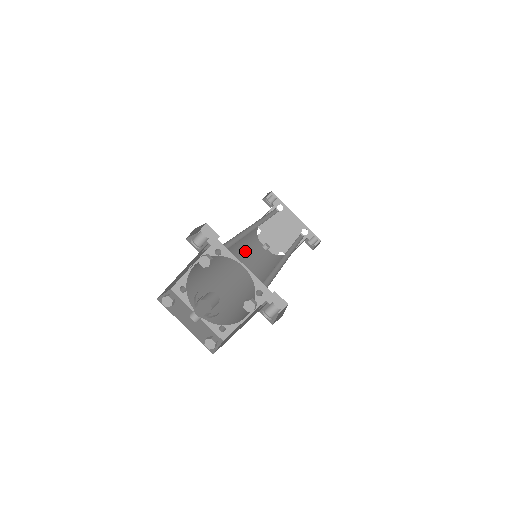
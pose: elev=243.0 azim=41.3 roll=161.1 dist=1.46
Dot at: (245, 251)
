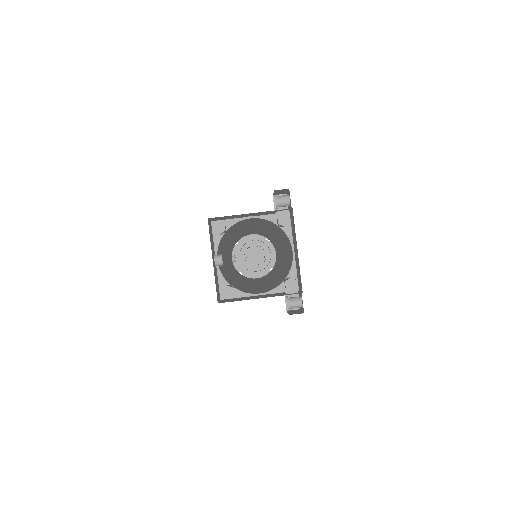
Dot at: occluded
